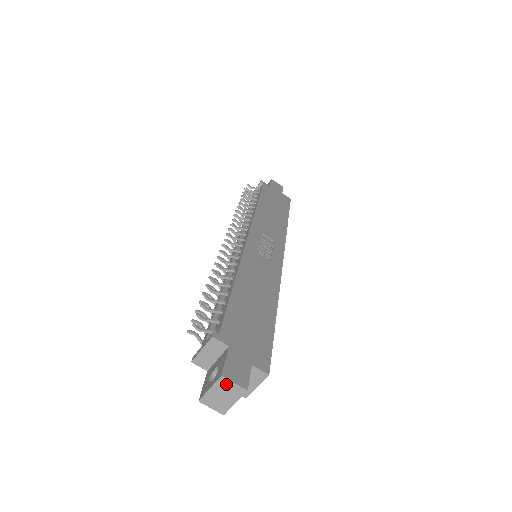
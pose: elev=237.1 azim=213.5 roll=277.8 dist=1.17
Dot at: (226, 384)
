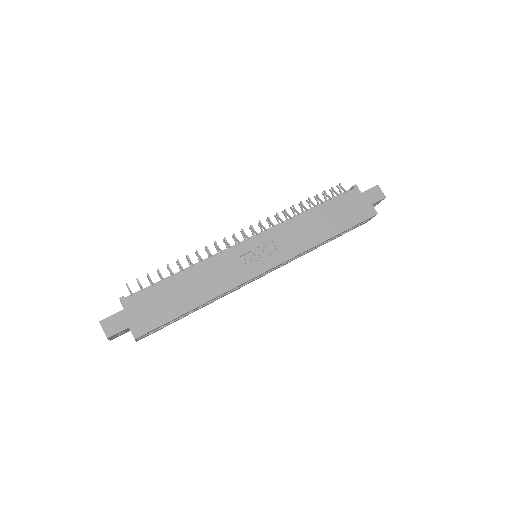
Dot at: (102, 327)
